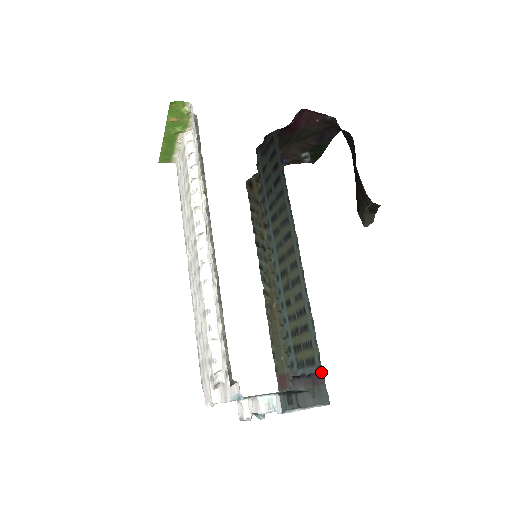
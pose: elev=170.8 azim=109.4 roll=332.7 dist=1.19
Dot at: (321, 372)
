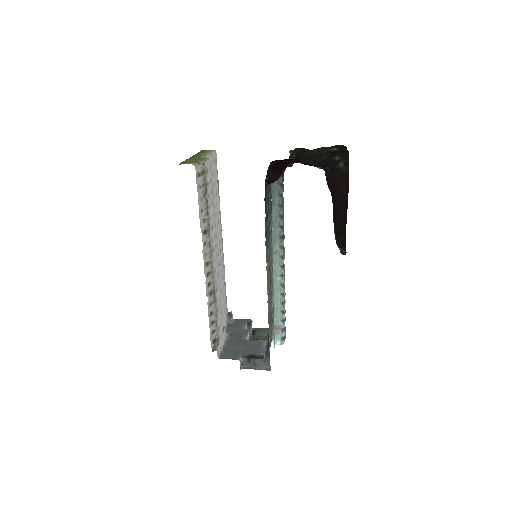
Dot at: occluded
